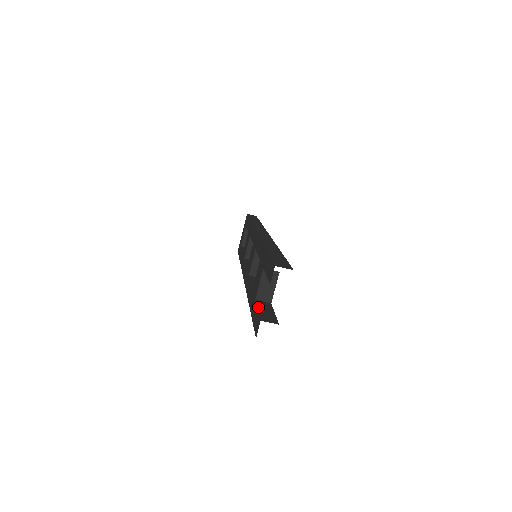
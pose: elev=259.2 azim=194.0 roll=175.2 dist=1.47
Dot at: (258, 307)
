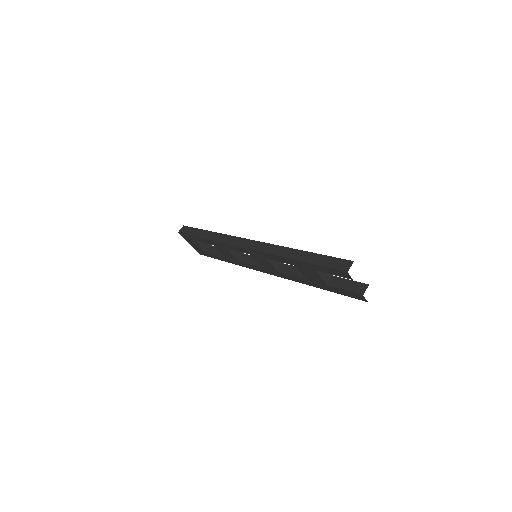
Dot at: (340, 288)
